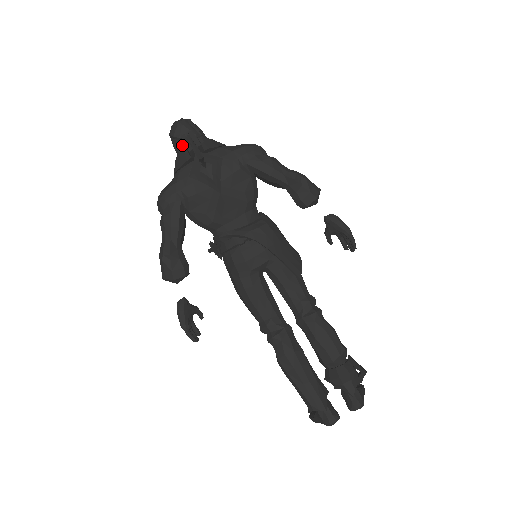
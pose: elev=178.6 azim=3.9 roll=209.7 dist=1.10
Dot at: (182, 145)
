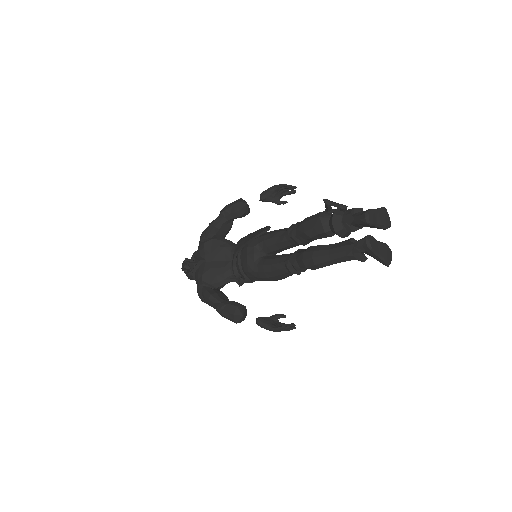
Dot at: (185, 272)
